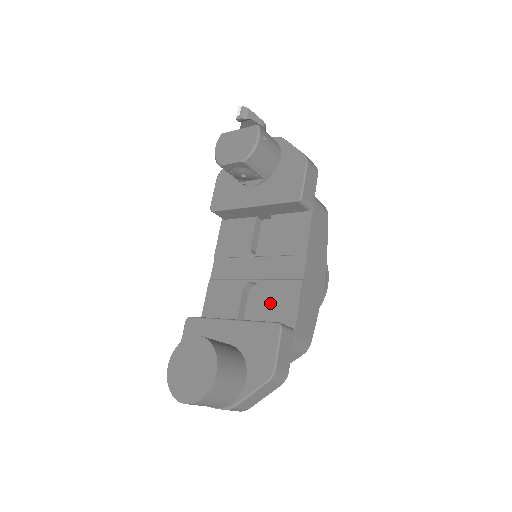
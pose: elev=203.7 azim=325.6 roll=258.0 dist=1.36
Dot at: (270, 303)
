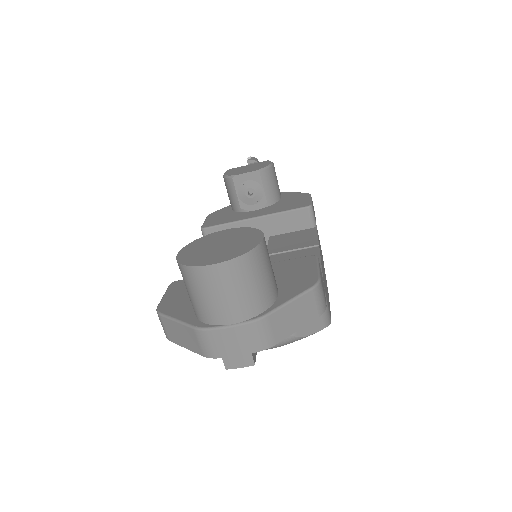
Dot at: occluded
